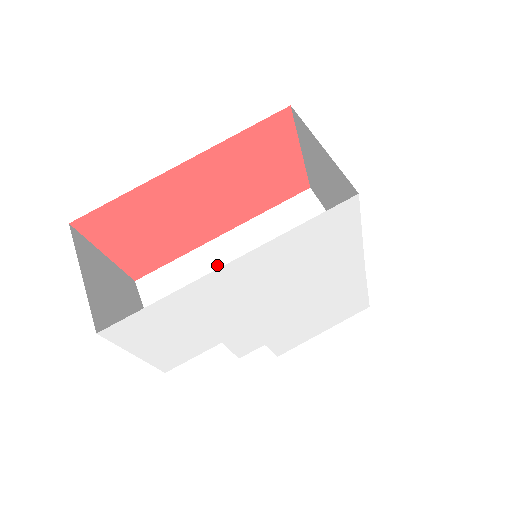
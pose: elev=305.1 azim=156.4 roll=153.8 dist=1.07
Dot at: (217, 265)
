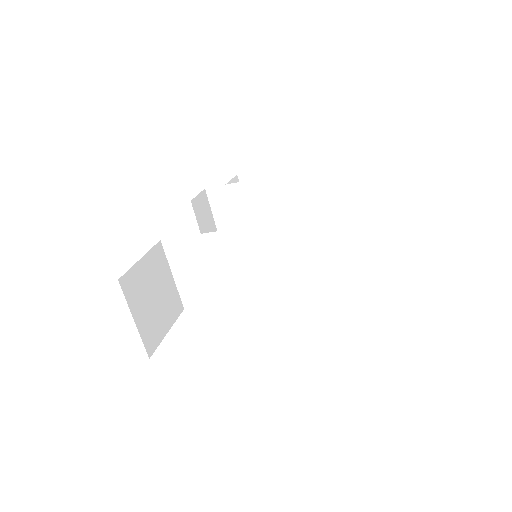
Dot at: (225, 253)
